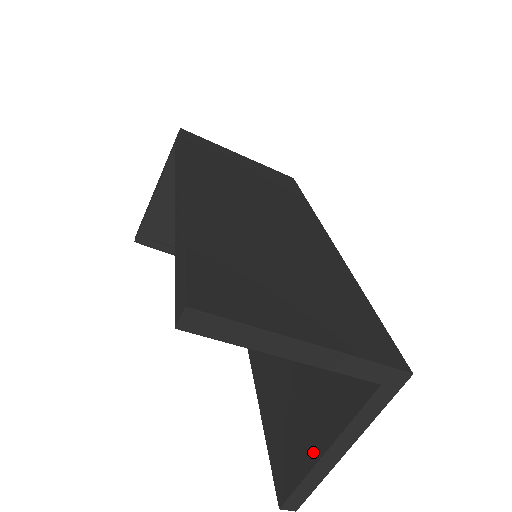
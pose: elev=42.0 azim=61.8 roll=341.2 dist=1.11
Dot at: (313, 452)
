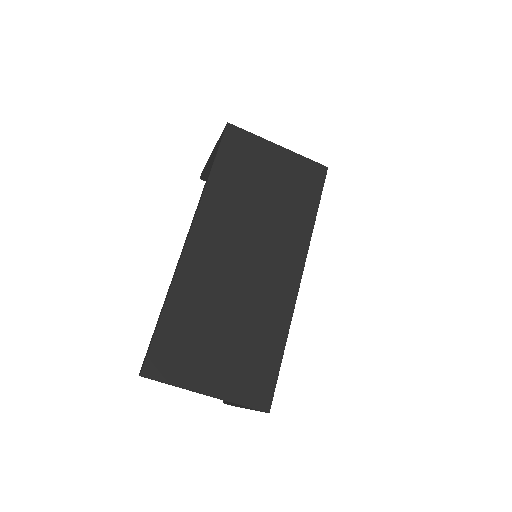
Dot at: occluded
